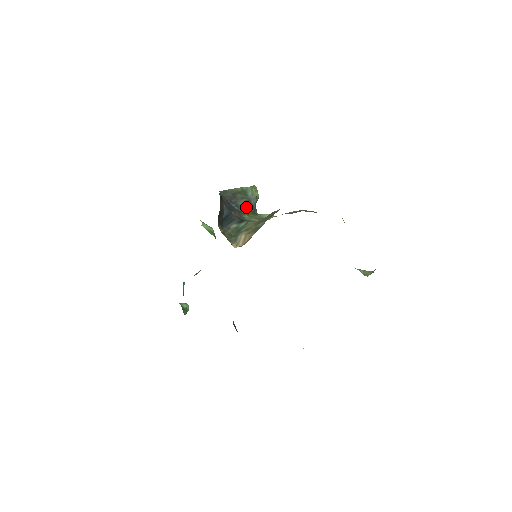
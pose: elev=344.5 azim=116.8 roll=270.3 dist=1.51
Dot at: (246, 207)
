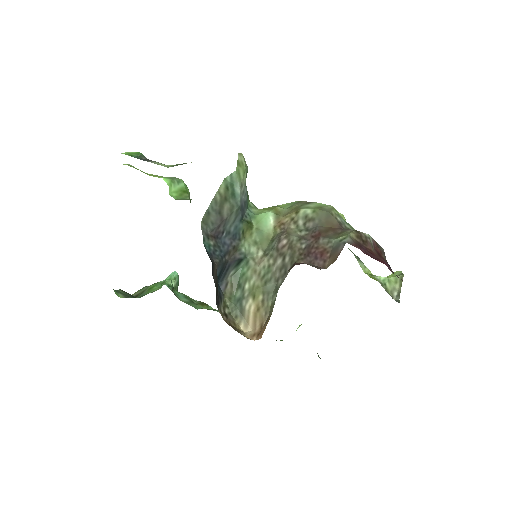
Dot at: (238, 221)
